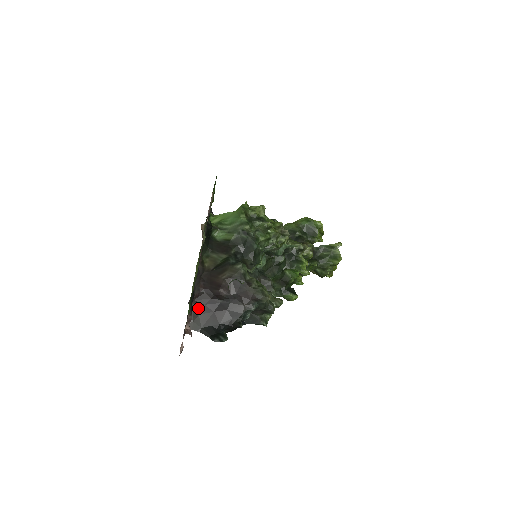
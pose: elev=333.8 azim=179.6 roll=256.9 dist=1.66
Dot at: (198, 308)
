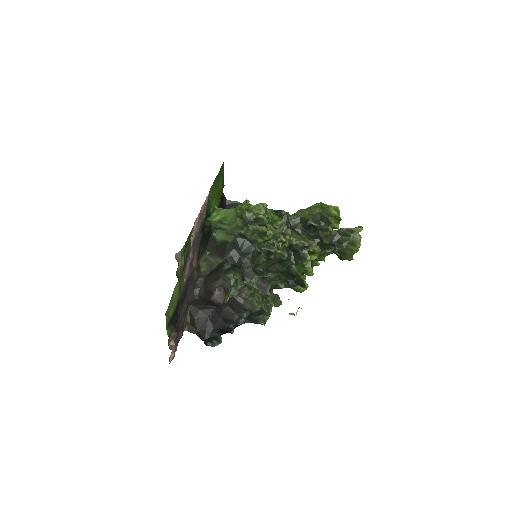
Dot at: (194, 313)
